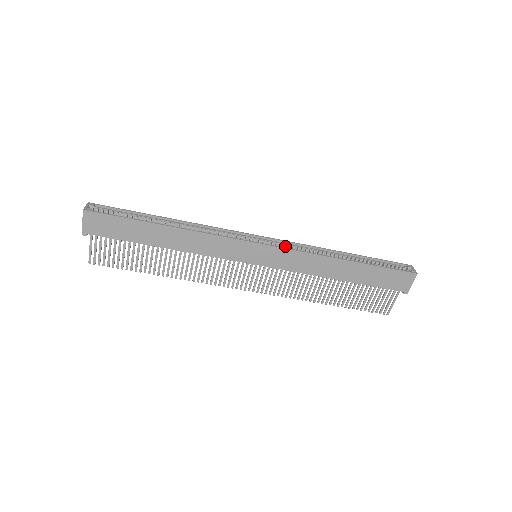
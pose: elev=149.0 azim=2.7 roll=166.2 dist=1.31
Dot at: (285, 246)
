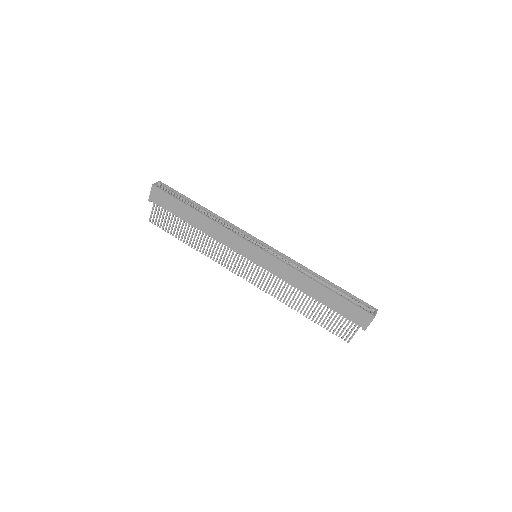
Dot at: (279, 256)
